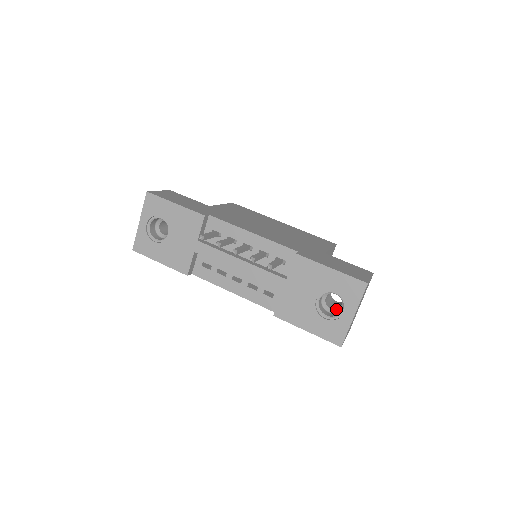
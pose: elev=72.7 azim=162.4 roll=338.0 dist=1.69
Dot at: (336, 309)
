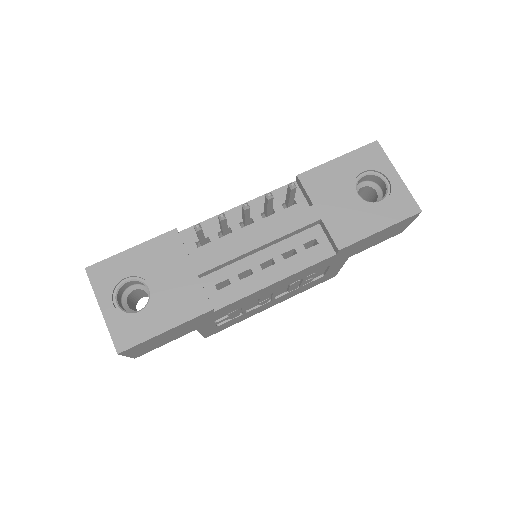
Dot at: (377, 199)
